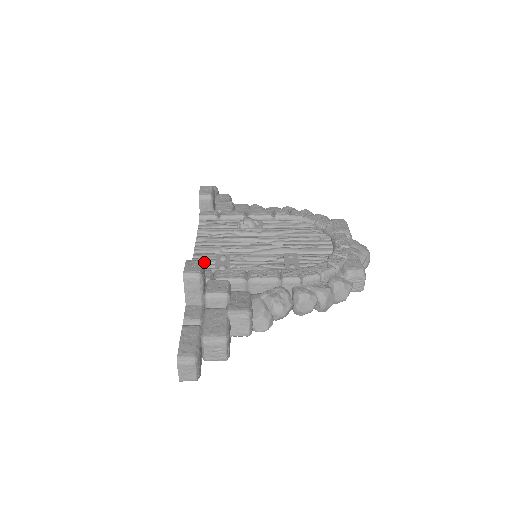
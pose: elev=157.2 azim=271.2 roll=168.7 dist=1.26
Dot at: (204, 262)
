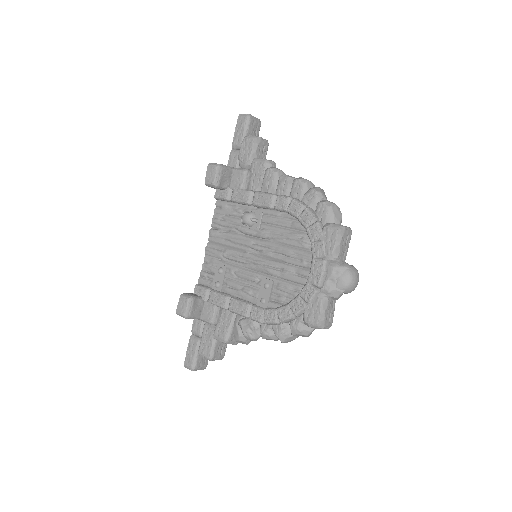
Dot at: (209, 271)
